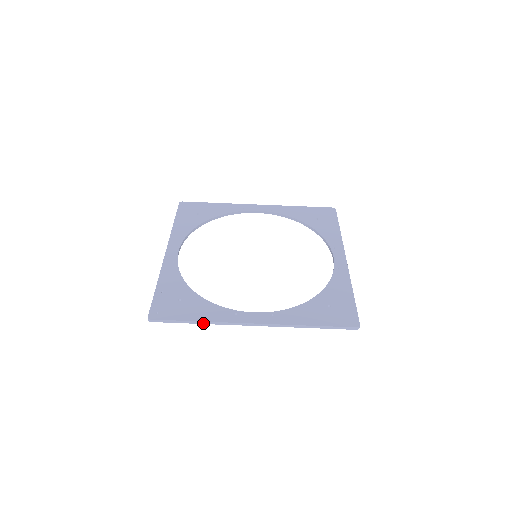
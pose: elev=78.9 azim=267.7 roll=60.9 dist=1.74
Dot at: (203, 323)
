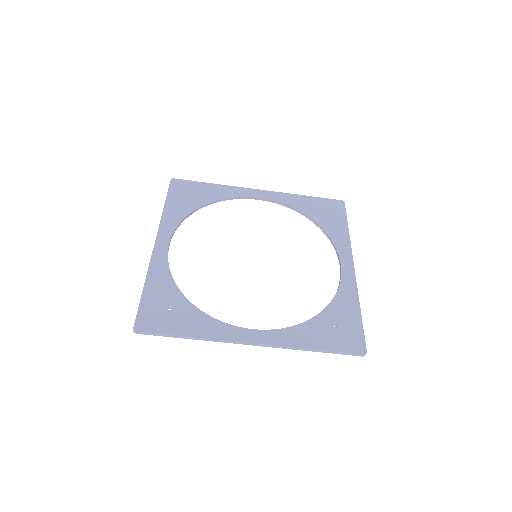
Dot at: (196, 339)
